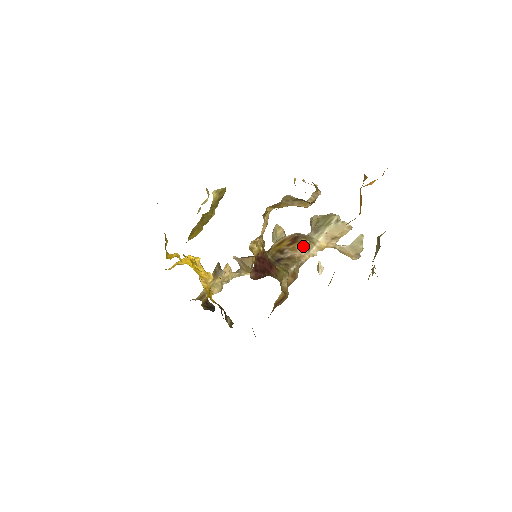
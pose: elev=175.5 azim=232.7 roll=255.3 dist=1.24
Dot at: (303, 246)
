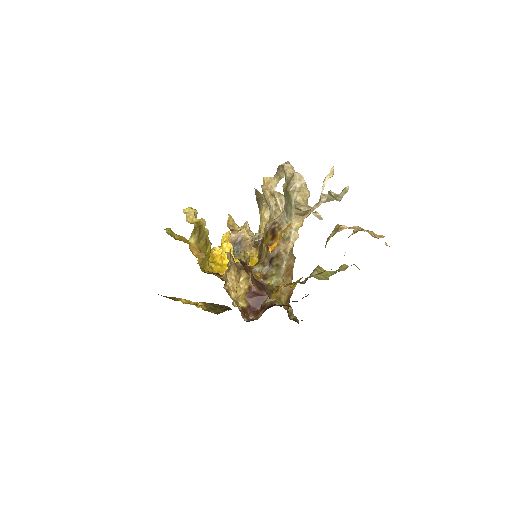
Dot at: (282, 240)
